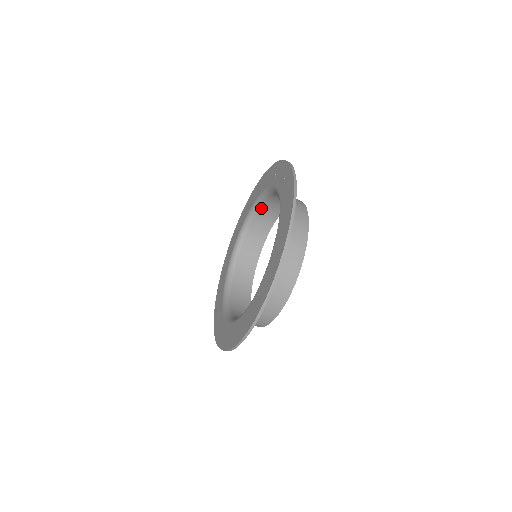
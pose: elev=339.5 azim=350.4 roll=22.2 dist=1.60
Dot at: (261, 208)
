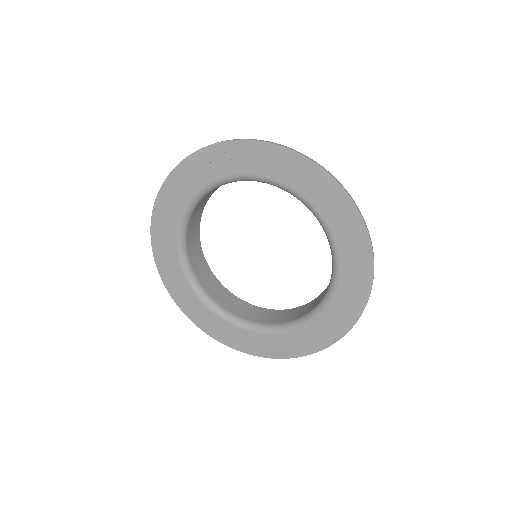
Dot at: (191, 218)
